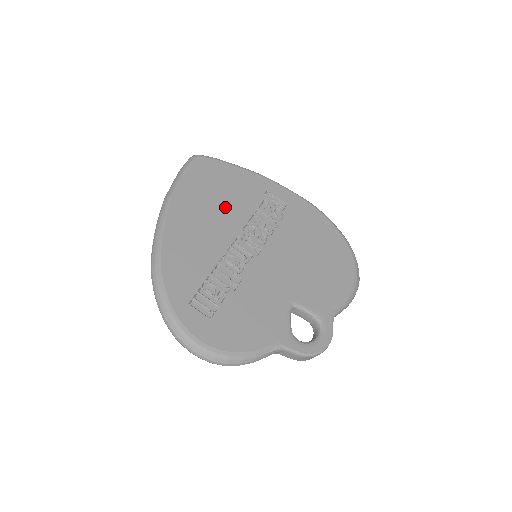
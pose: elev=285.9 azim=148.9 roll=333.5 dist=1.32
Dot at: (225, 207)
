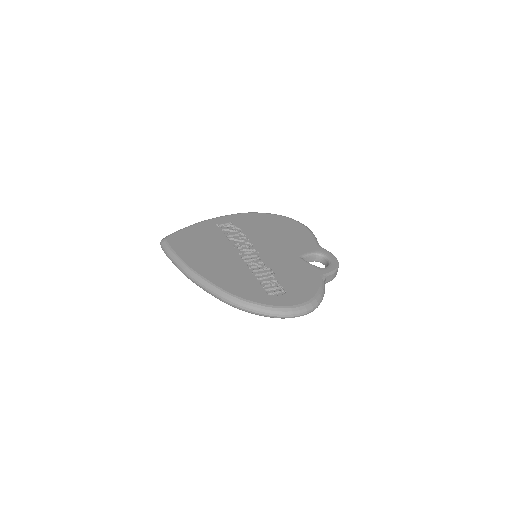
Dot at: (214, 248)
